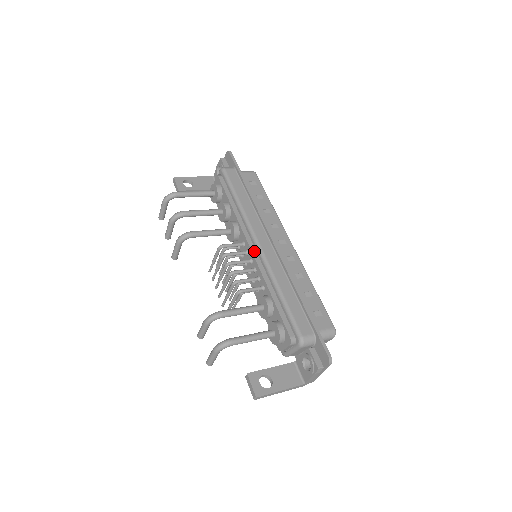
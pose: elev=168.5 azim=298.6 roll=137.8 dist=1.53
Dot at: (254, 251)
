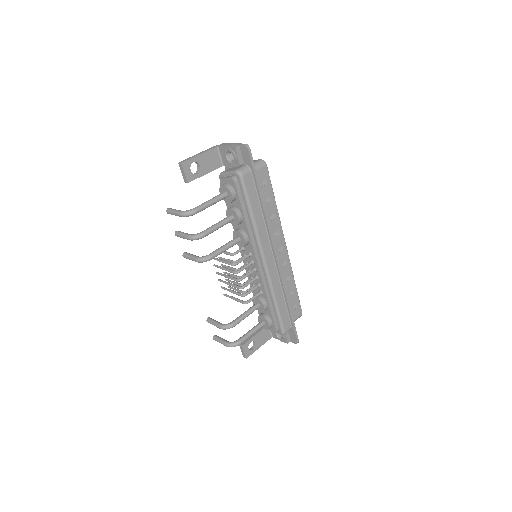
Dot at: (260, 266)
